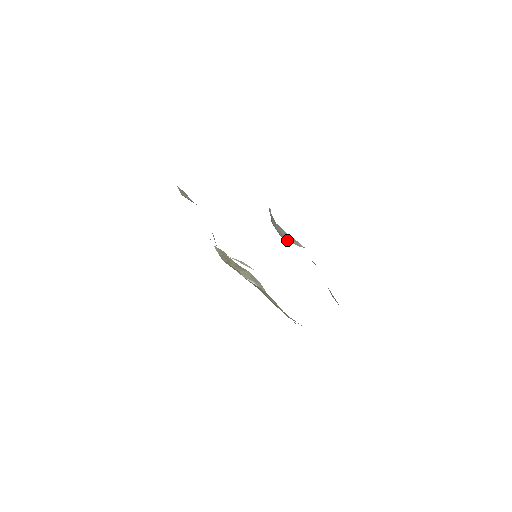
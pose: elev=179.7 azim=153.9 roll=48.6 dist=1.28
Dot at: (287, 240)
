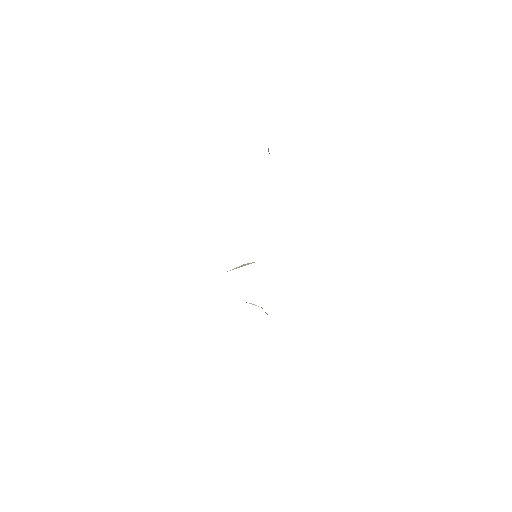
Dot at: occluded
